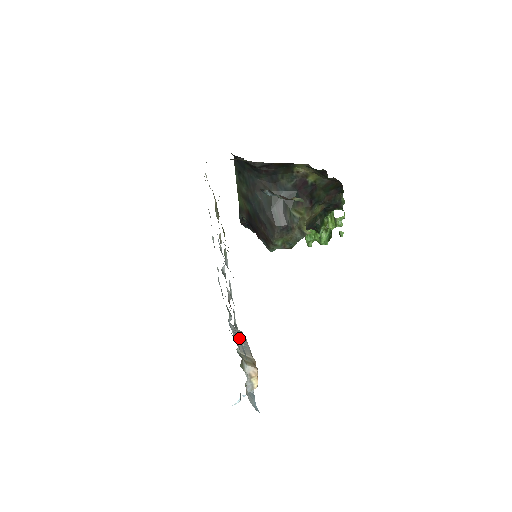
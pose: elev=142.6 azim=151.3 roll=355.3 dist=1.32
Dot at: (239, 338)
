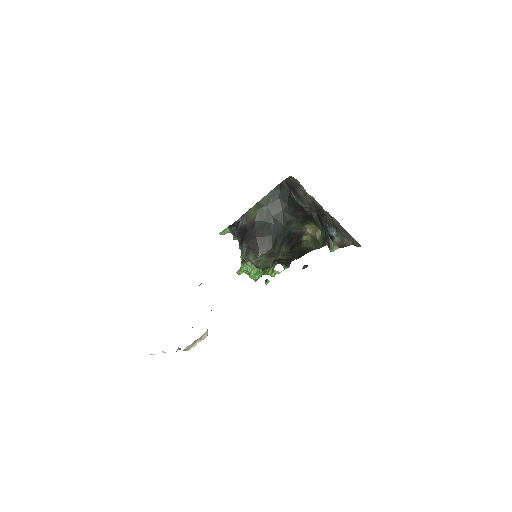
Dot at: occluded
